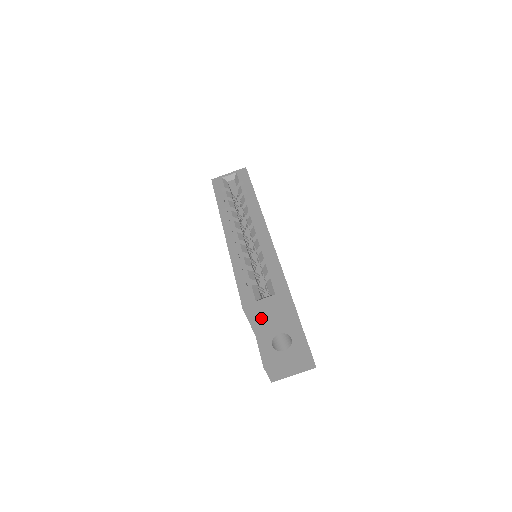
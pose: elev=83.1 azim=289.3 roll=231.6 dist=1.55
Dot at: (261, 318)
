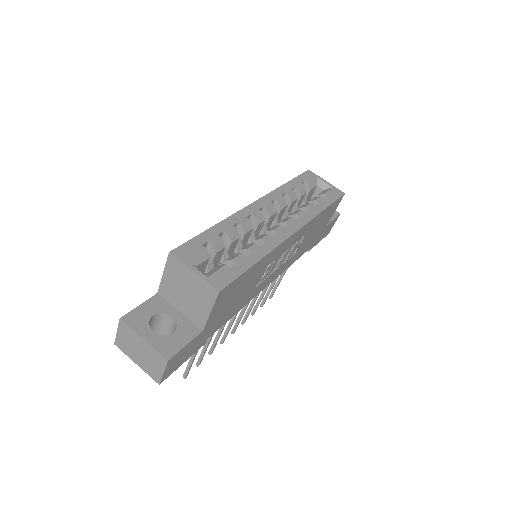
Dot at: (176, 283)
